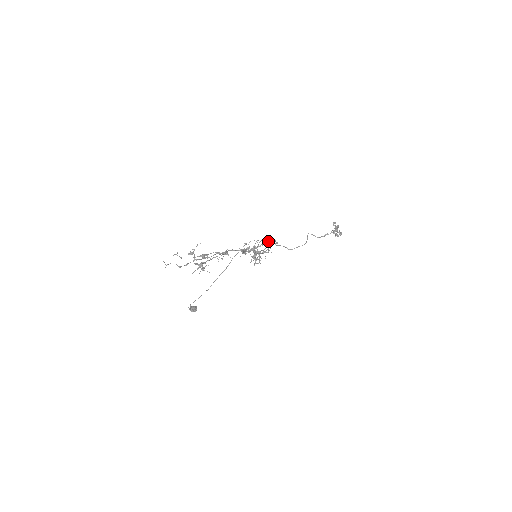
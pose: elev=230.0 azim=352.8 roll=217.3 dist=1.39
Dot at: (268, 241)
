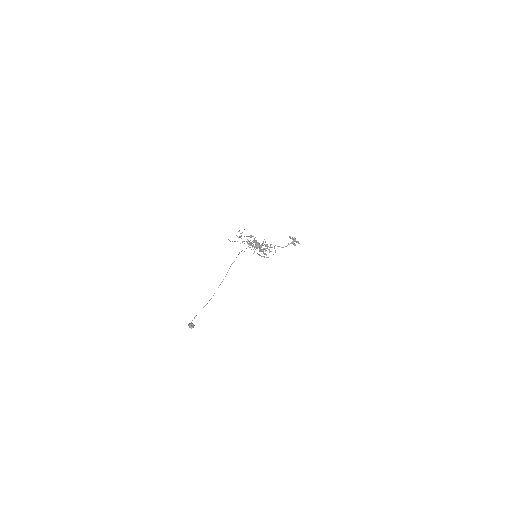
Dot at: occluded
